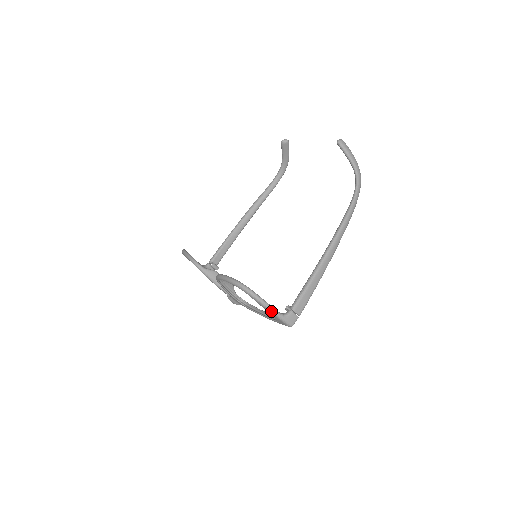
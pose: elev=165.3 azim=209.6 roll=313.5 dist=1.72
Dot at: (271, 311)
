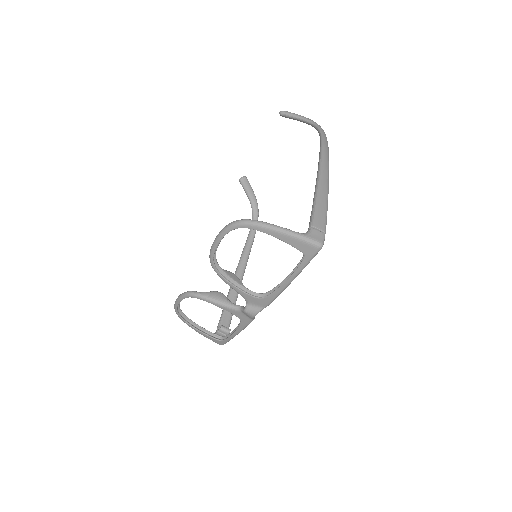
Dot at: (284, 232)
